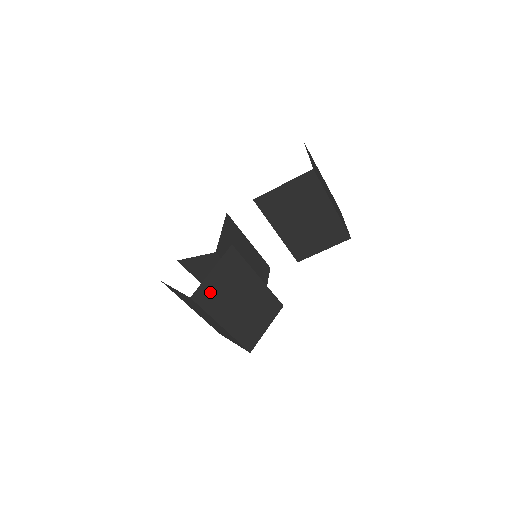
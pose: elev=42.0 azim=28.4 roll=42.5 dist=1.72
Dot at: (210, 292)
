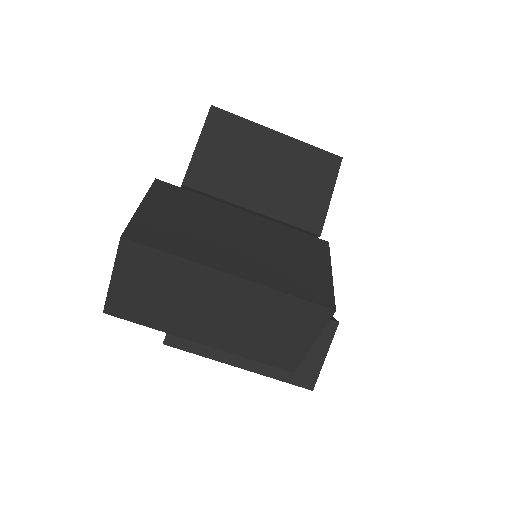
Dot at: (160, 230)
